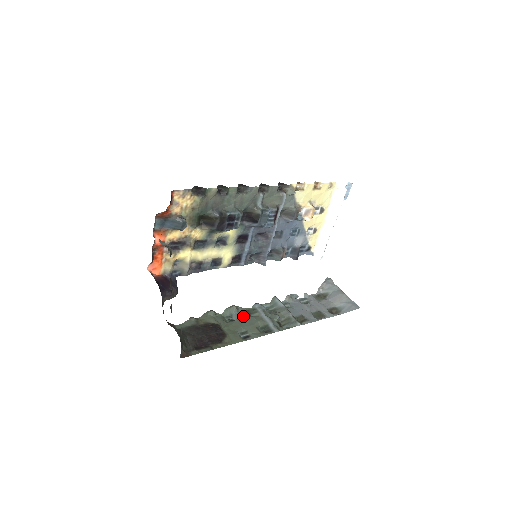
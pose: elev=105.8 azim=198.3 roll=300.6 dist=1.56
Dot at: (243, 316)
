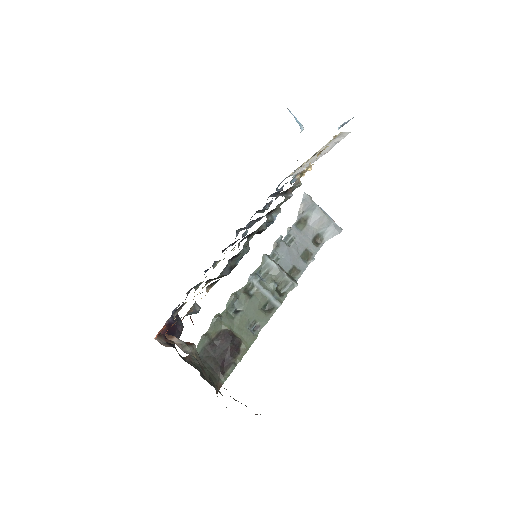
Dot at: (244, 301)
